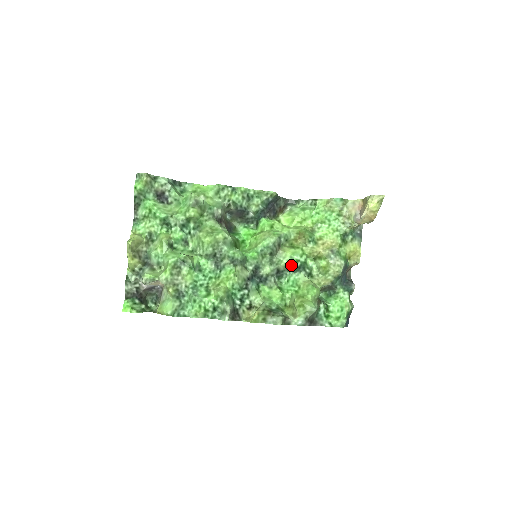
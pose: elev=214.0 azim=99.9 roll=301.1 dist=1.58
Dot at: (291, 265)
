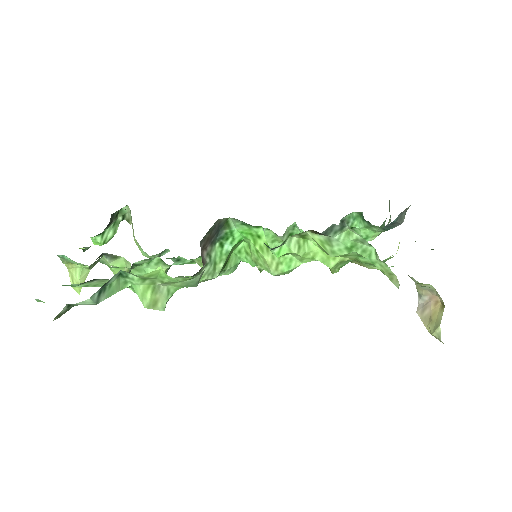
Dot at: occluded
